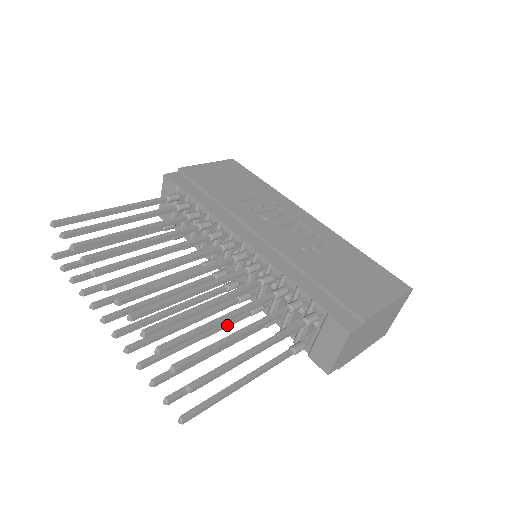
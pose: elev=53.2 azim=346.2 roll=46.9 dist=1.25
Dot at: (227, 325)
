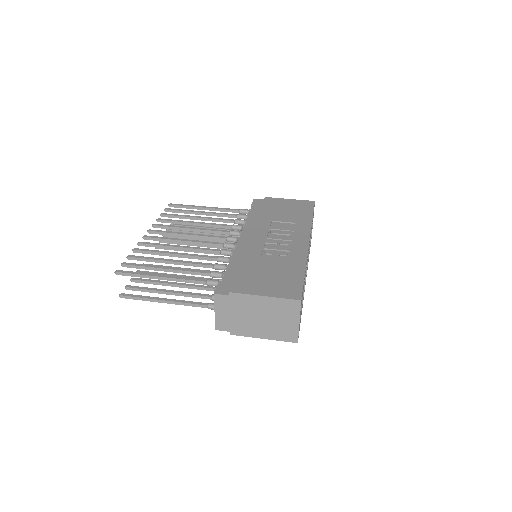
Dot at: occluded
